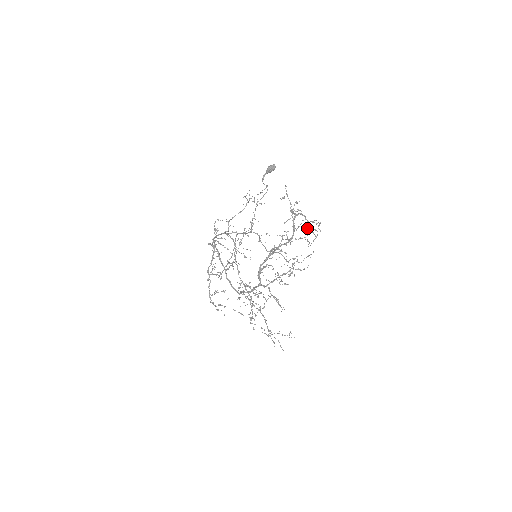
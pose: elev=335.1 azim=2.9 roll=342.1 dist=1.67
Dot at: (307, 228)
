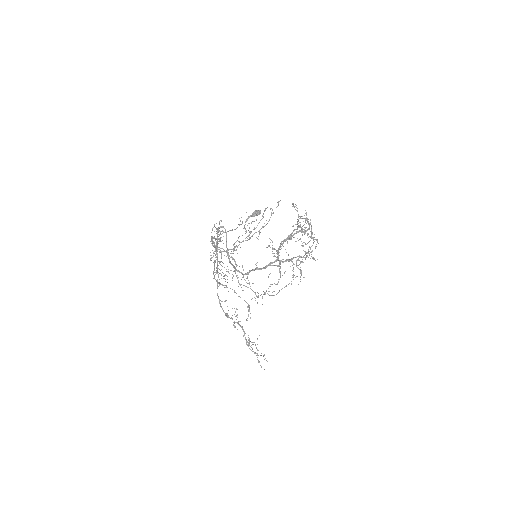
Dot at: (310, 237)
